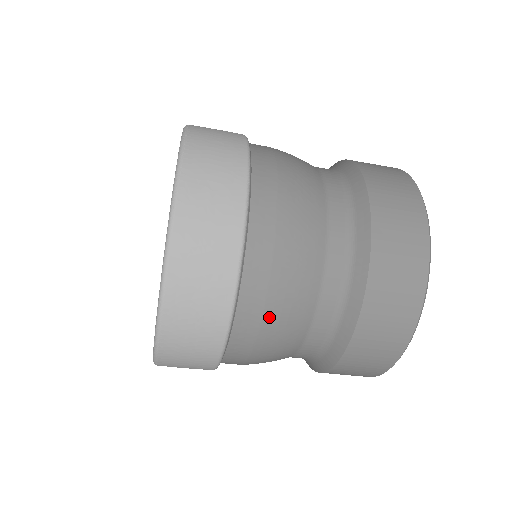
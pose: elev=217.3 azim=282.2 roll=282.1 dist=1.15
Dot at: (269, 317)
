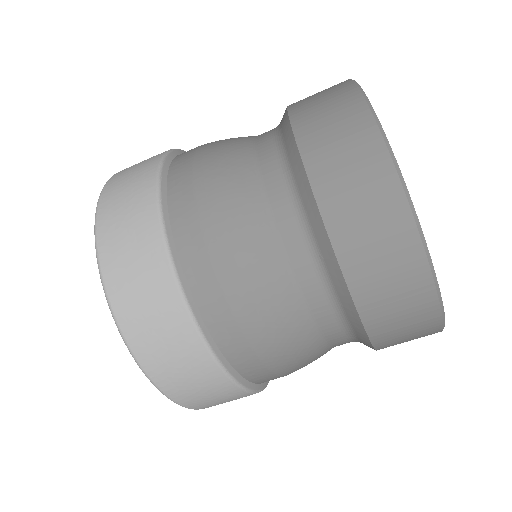
Dot at: (204, 202)
